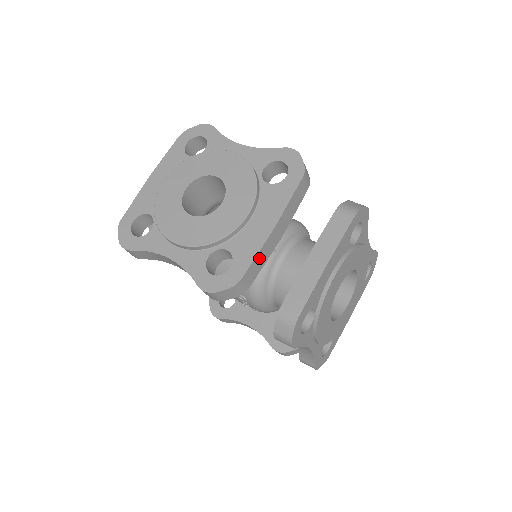
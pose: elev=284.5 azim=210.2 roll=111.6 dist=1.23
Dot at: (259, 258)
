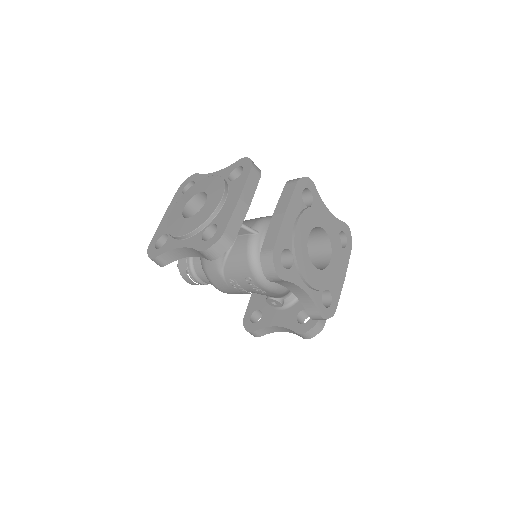
Dot at: (234, 220)
